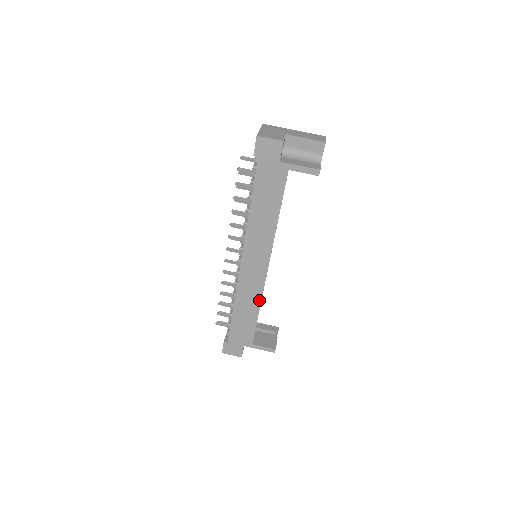
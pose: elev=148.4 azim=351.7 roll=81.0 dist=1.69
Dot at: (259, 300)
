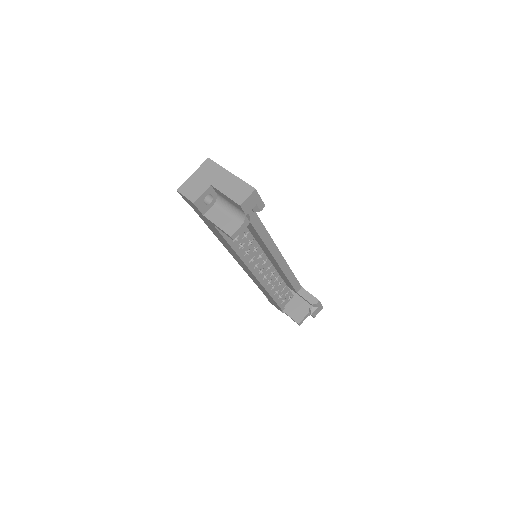
Dot at: (265, 290)
